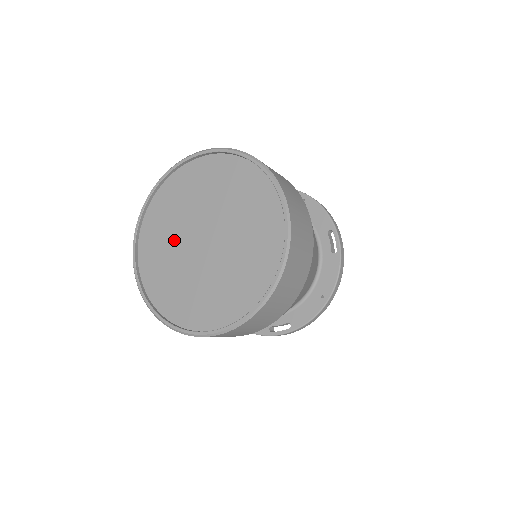
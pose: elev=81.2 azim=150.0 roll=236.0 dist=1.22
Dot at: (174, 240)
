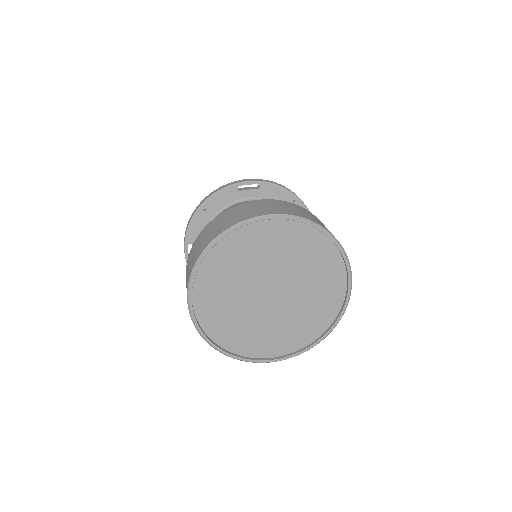
Dot at: (238, 289)
